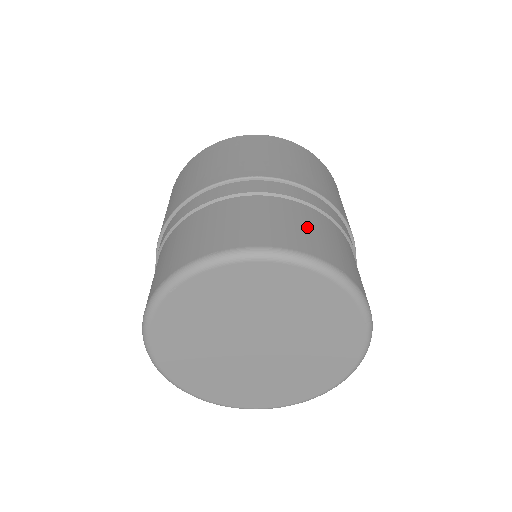
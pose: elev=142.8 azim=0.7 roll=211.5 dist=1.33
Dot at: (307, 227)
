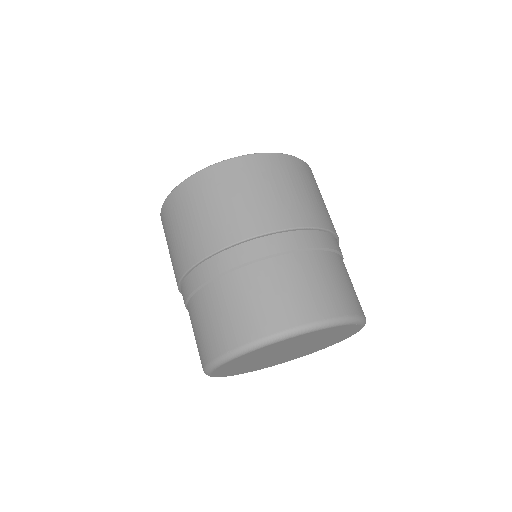
Dot at: (286, 290)
